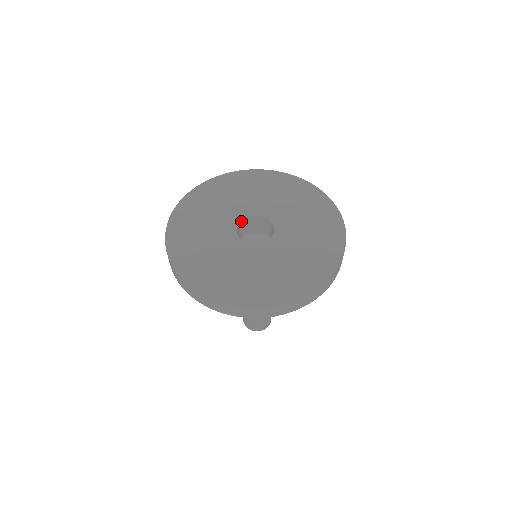
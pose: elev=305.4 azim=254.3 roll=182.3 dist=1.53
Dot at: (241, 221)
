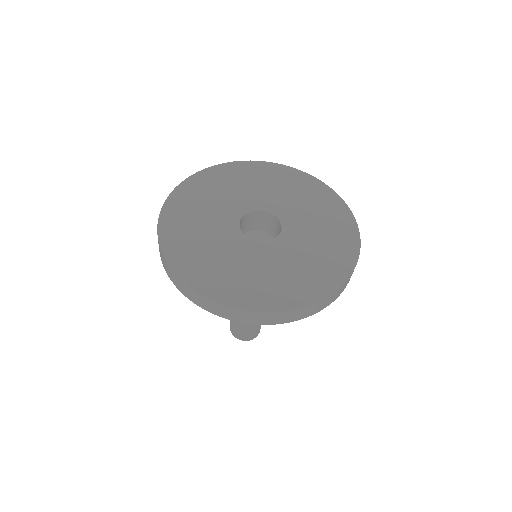
Dot at: (240, 220)
